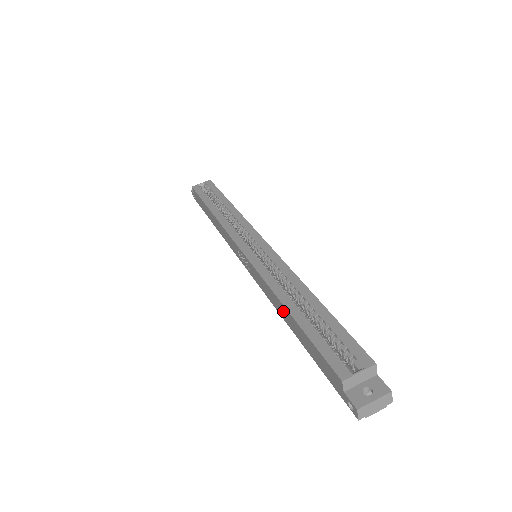
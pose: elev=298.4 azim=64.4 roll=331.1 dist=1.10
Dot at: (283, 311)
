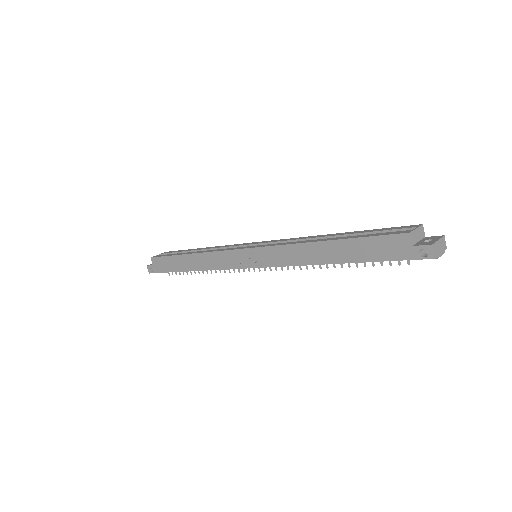
Dot at: (317, 251)
